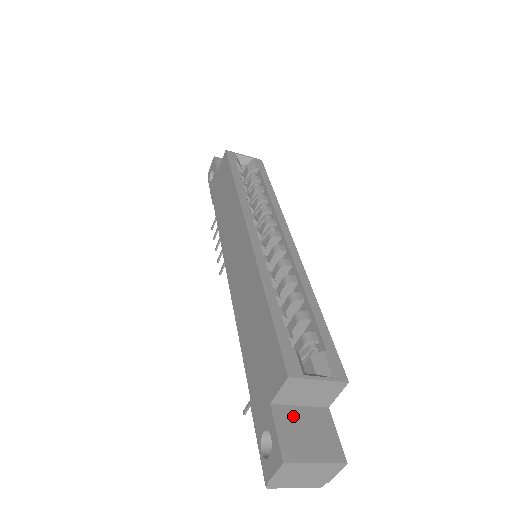
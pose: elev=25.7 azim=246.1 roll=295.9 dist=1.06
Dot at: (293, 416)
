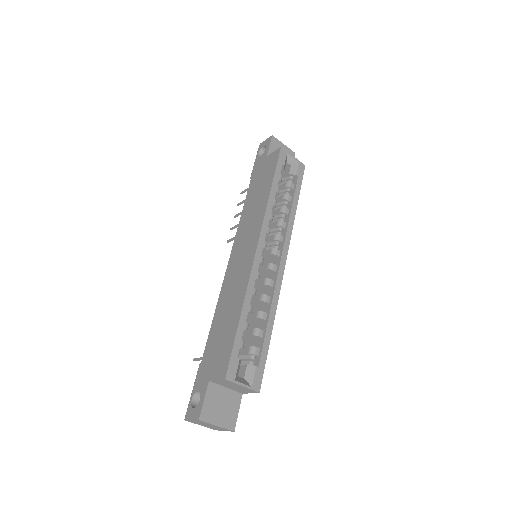
Dot at: (219, 393)
